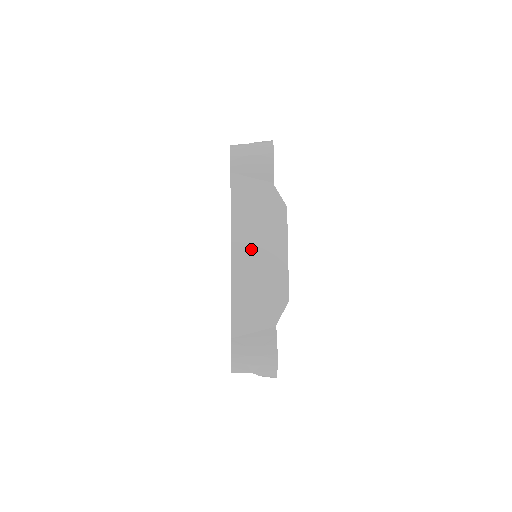
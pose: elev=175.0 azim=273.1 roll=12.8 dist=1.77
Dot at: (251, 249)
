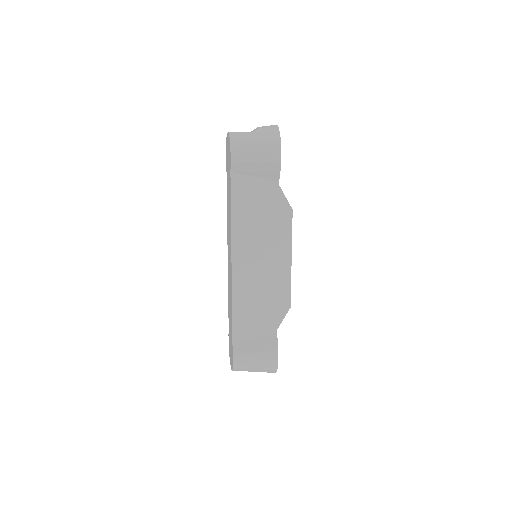
Dot at: (253, 257)
